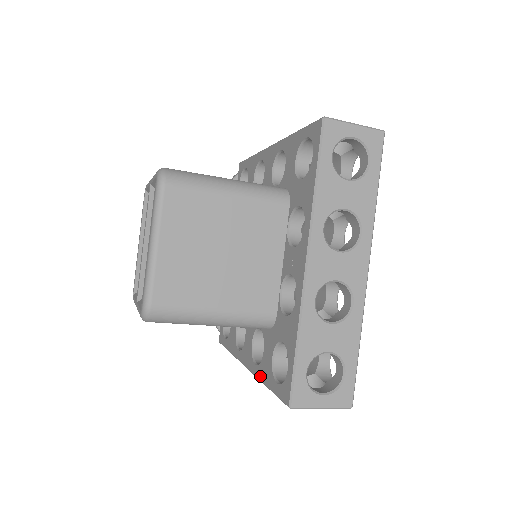
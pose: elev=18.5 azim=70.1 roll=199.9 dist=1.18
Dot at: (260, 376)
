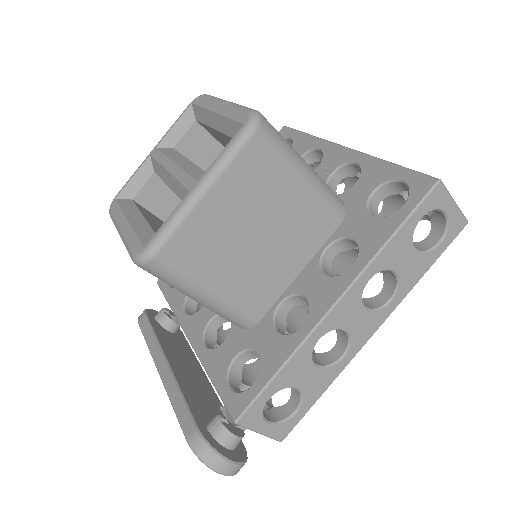
Dot at: (372, 251)
